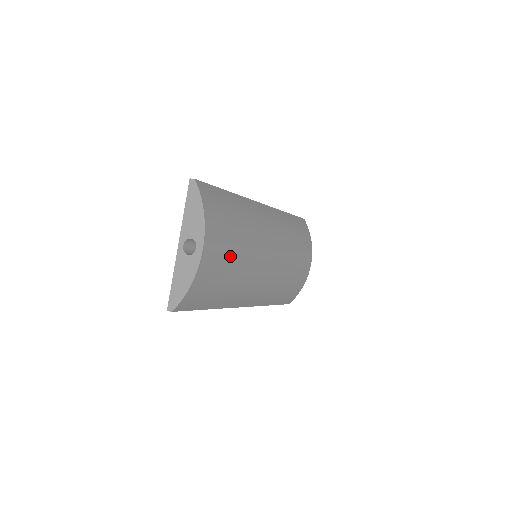
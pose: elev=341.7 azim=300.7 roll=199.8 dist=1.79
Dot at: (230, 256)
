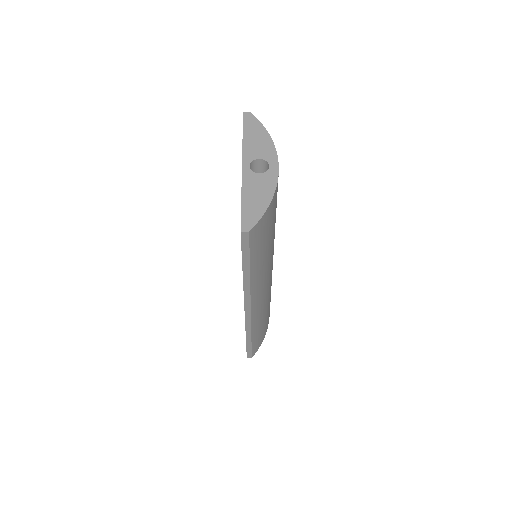
Dot at: occluded
